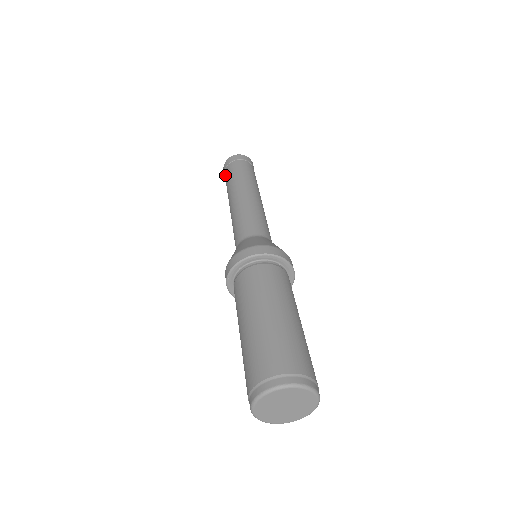
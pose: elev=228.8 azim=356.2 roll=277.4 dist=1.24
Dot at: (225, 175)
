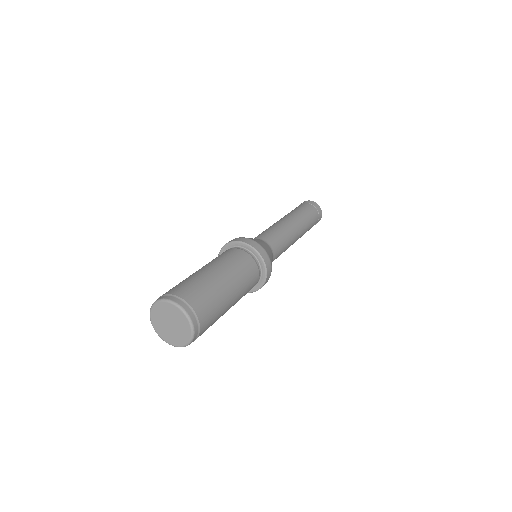
Dot at: occluded
